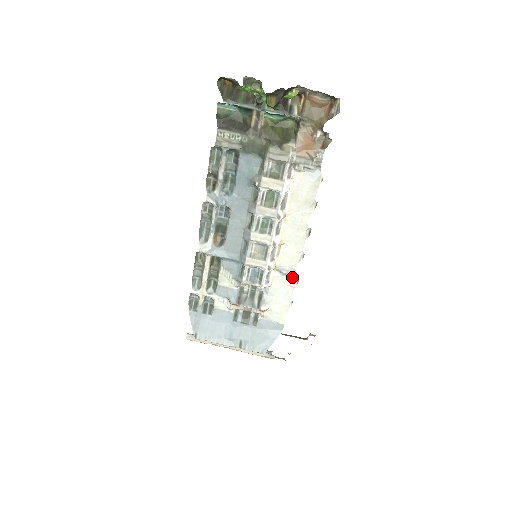
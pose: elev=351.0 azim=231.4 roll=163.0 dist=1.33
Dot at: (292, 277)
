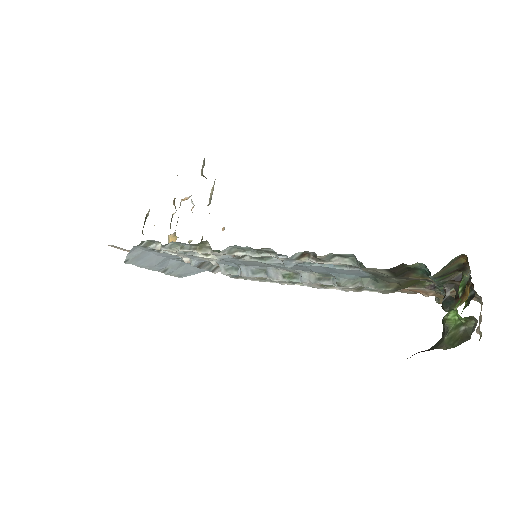
Dot at: occluded
